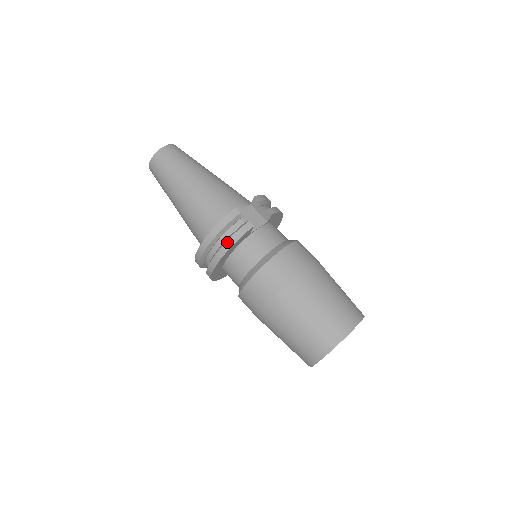
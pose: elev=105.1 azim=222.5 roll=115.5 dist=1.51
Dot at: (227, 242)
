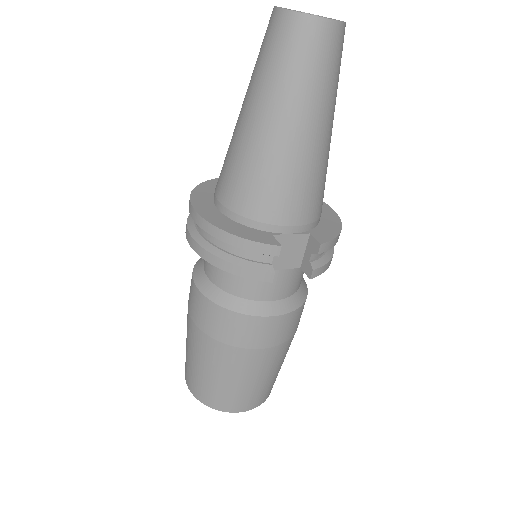
Dot at: (227, 263)
